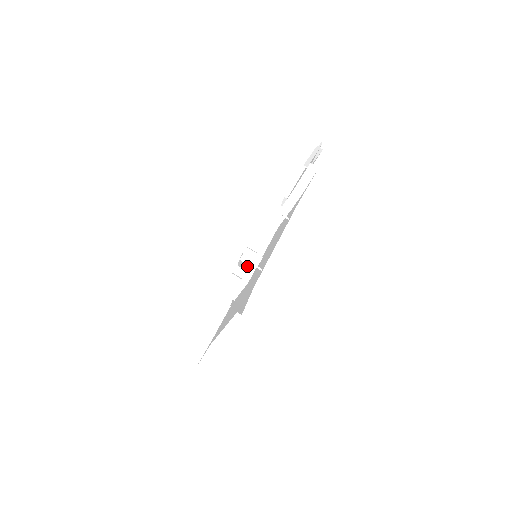
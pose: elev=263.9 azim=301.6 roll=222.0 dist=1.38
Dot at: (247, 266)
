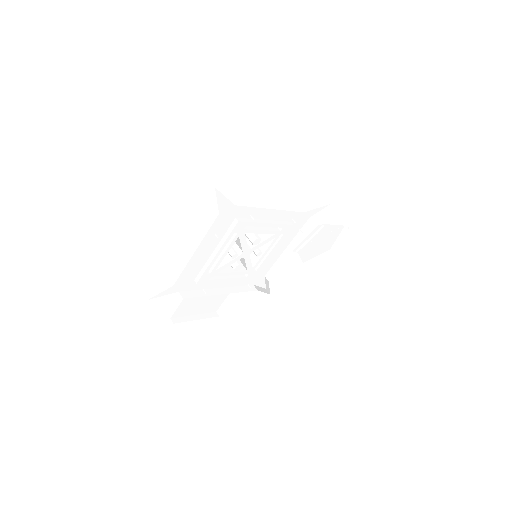
Dot at: occluded
